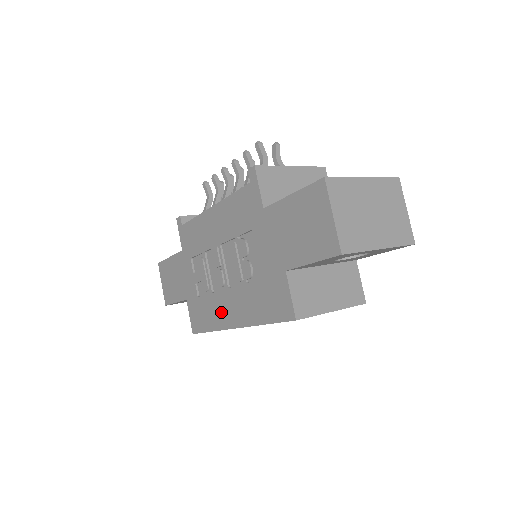
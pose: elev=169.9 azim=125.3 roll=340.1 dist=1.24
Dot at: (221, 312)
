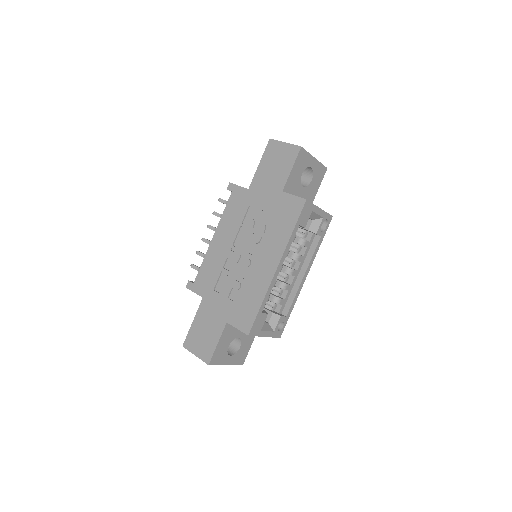
Dot at: (260, 277)
